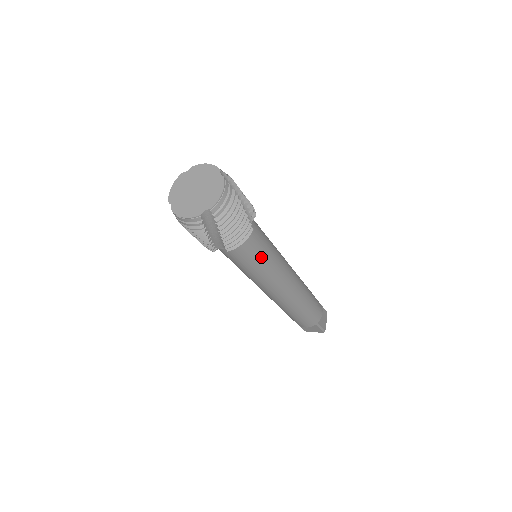
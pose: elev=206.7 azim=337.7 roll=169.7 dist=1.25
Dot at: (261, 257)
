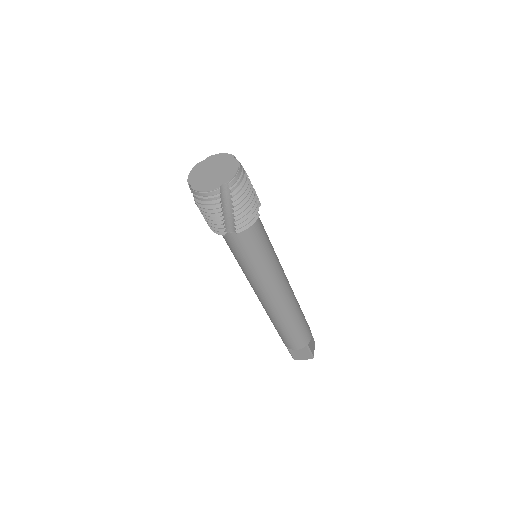
Dot at: (263, 249)
